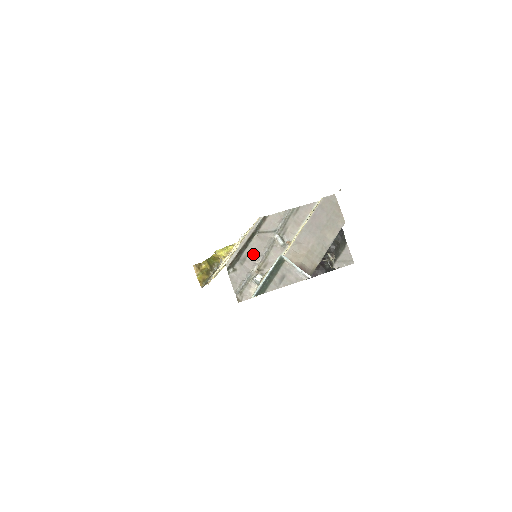
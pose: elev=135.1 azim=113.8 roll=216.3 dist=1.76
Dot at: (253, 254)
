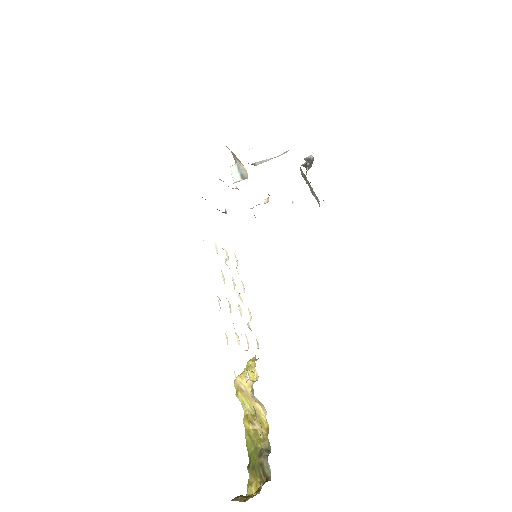
Dot at: occluded
